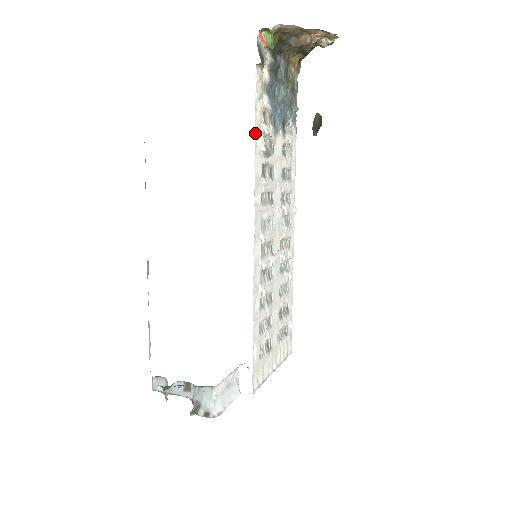
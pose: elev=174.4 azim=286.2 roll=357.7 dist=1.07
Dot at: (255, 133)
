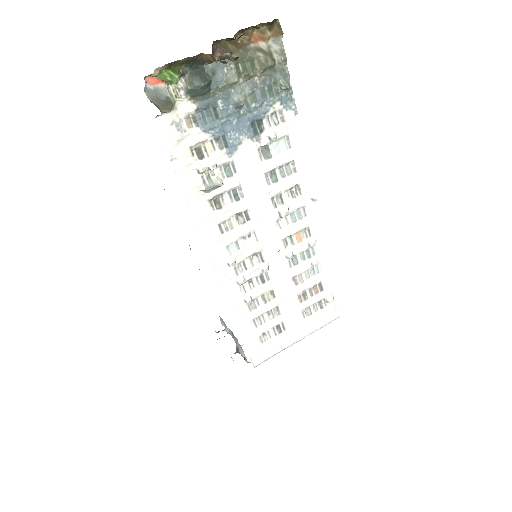
Dot at: (181, 182)
